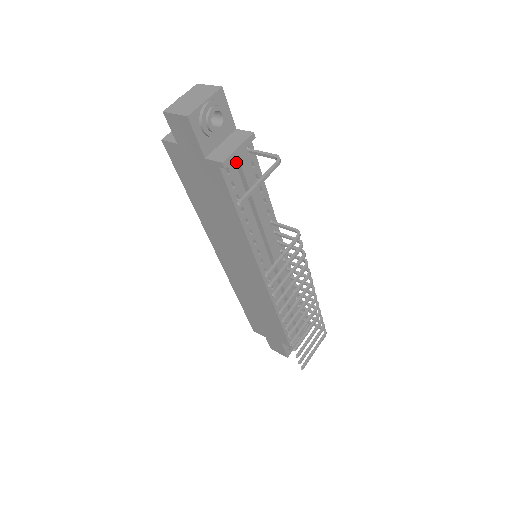
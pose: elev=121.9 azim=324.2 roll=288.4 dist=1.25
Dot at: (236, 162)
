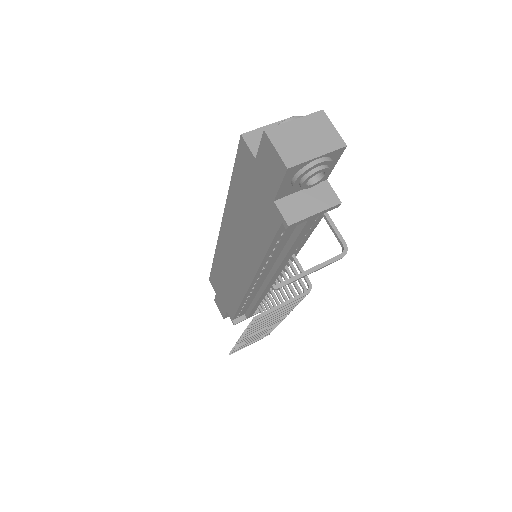
Dot at: occluded
